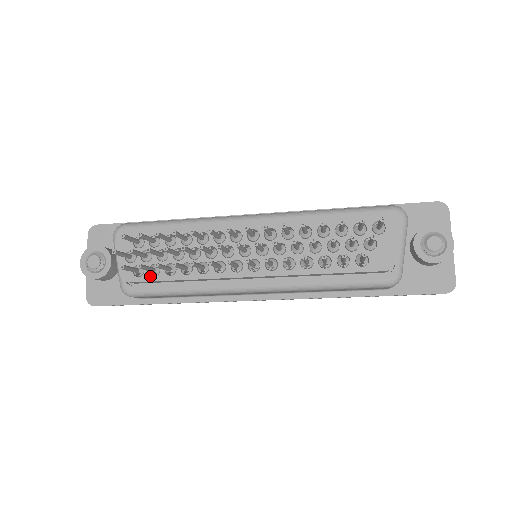
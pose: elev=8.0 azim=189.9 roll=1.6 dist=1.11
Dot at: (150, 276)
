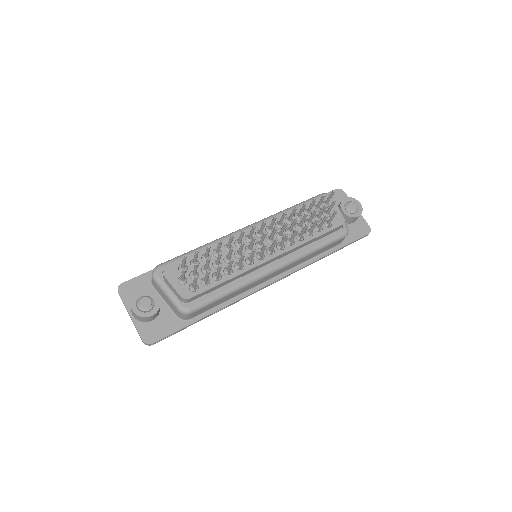
Dot at: (204, 287)
